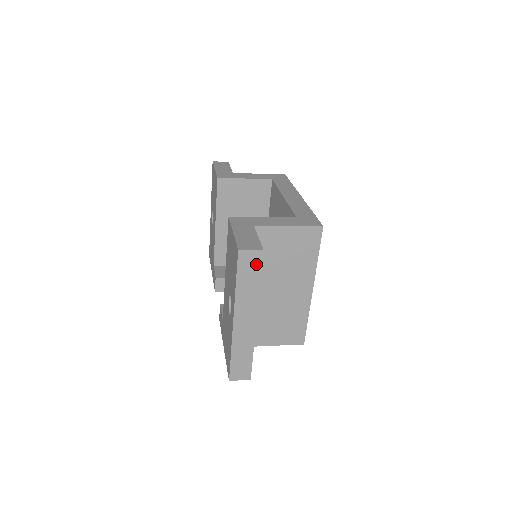
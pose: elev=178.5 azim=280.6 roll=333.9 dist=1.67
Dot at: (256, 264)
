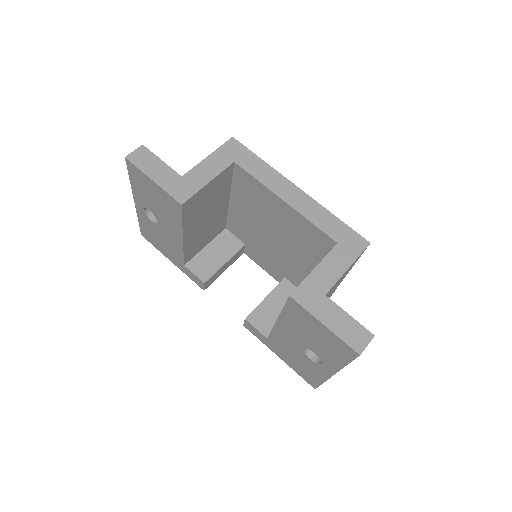
Dot at: occluded
